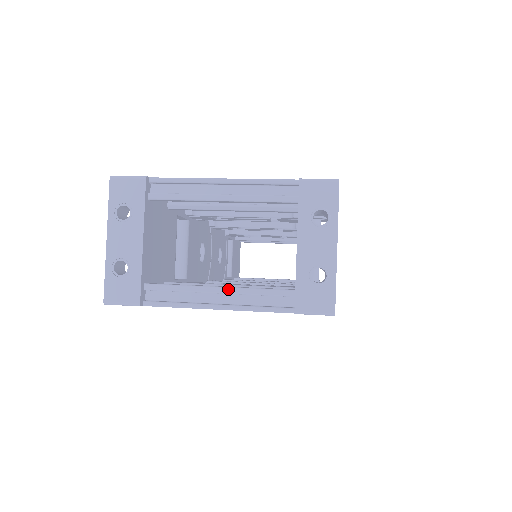
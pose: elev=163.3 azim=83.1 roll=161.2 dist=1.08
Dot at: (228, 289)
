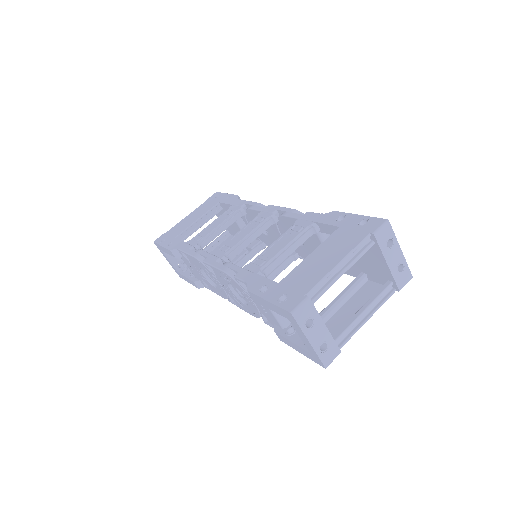
Dot at: (368, 308)
